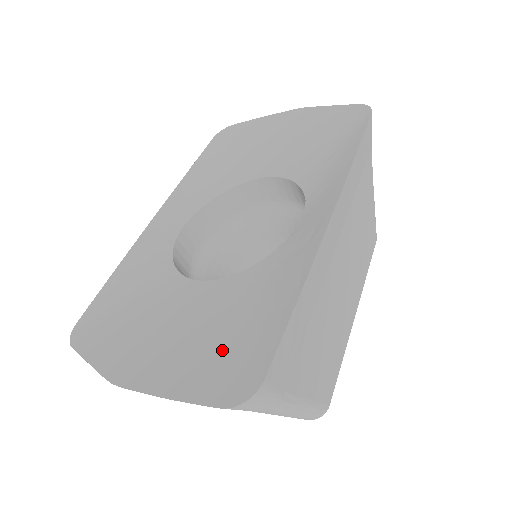
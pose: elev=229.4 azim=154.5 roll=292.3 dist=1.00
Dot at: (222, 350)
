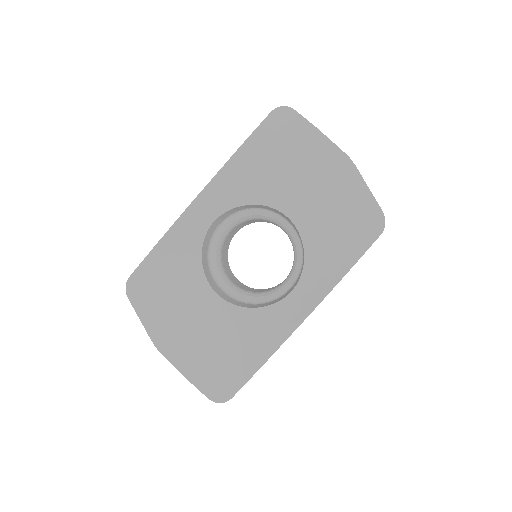
Dot at: (217, 365)
